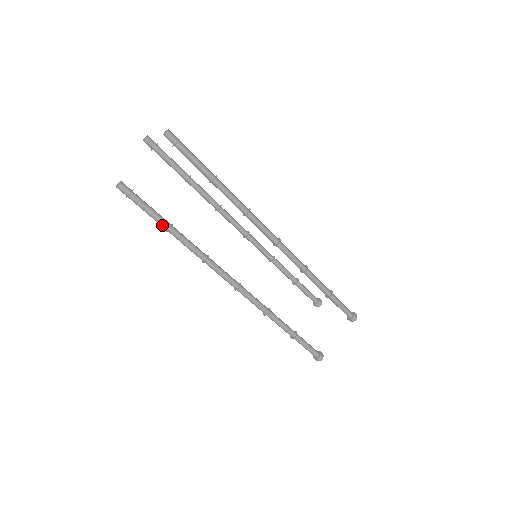
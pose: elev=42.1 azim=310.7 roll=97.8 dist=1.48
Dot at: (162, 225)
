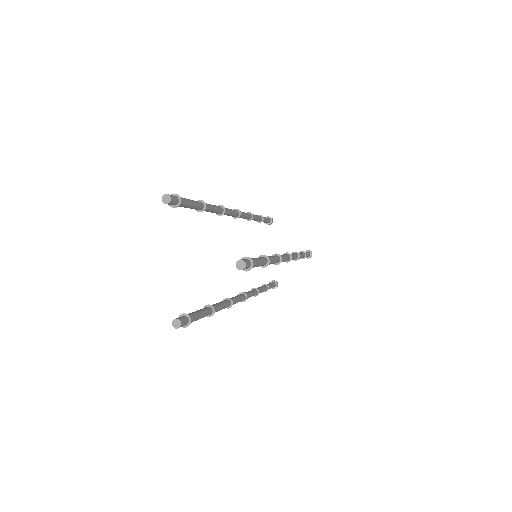
Dot at: (205, 316)
